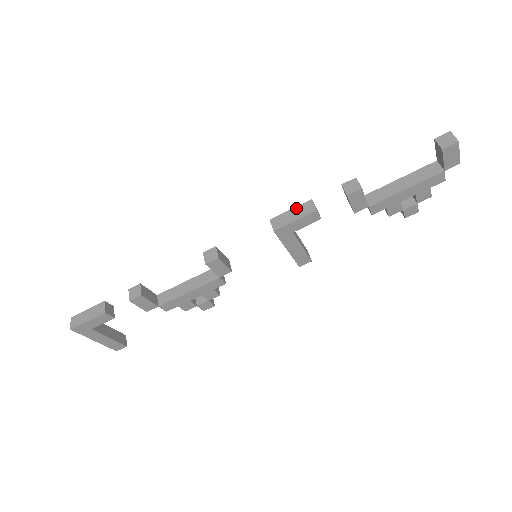
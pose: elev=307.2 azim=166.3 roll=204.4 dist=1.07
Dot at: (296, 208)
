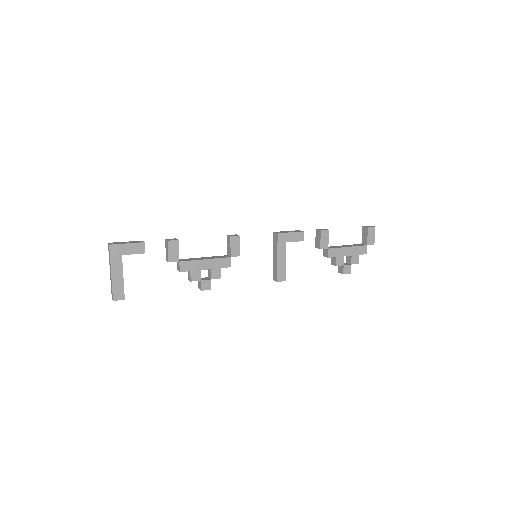
Dot at: (290, 231)
